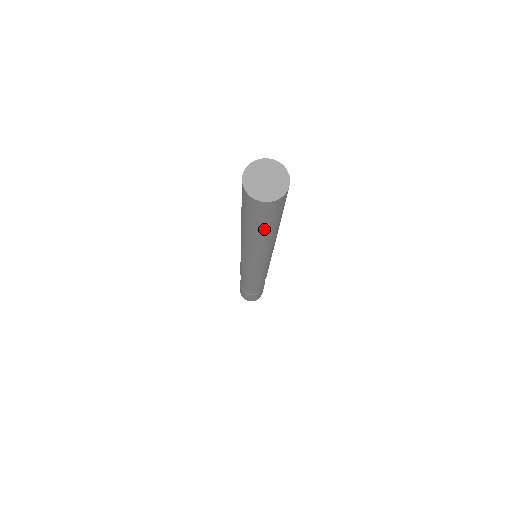
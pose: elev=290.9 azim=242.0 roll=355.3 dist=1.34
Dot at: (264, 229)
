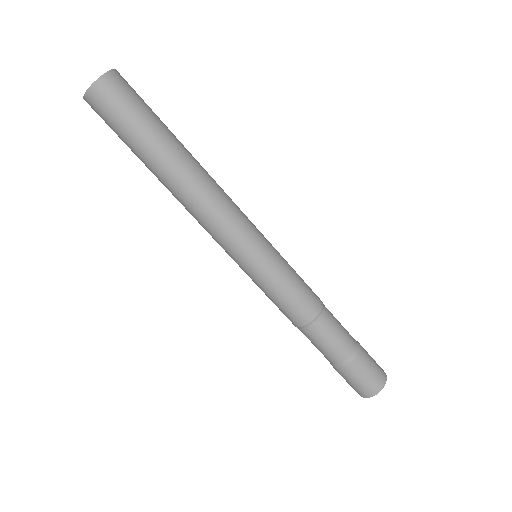
Dot at: (160, 129)
